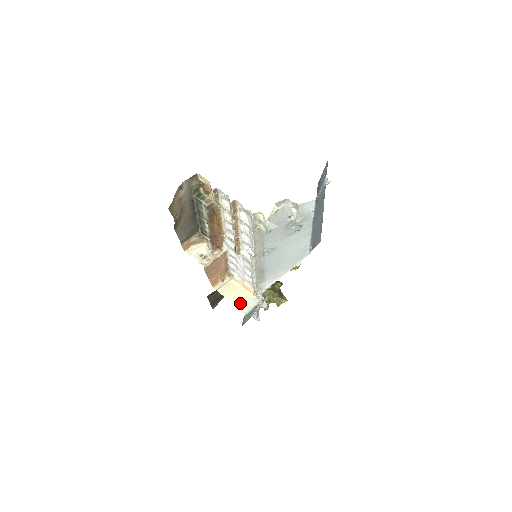
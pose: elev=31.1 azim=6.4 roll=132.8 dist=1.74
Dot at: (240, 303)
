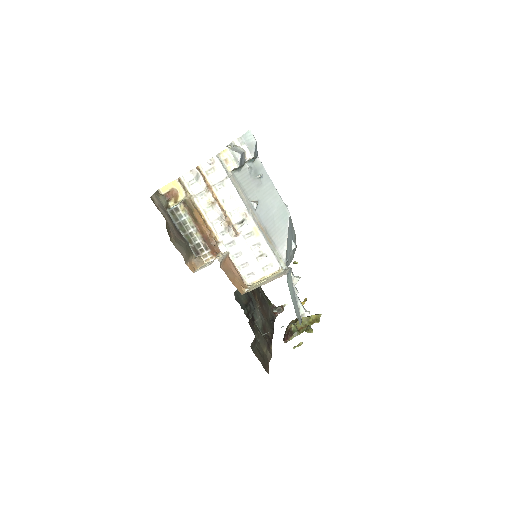
Dot at: (274, 278)
